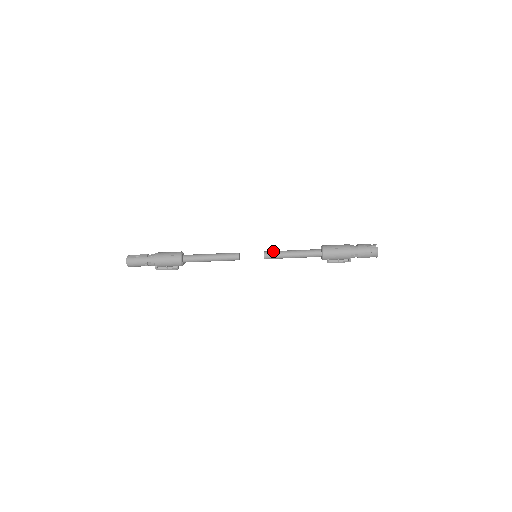
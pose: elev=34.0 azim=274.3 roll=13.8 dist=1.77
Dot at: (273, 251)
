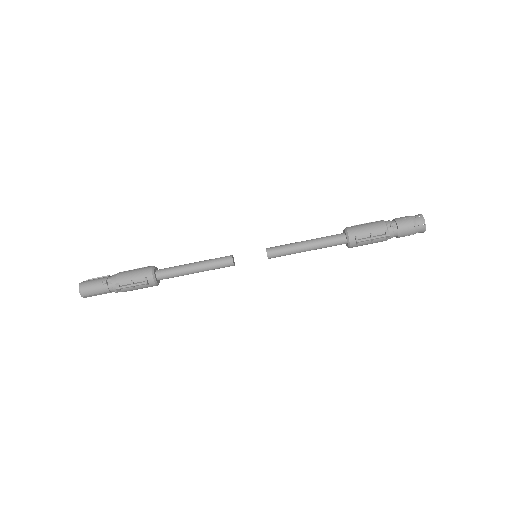
Dot at: occluded
